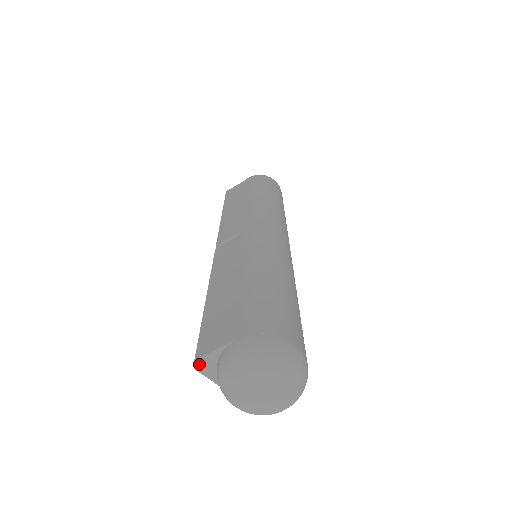
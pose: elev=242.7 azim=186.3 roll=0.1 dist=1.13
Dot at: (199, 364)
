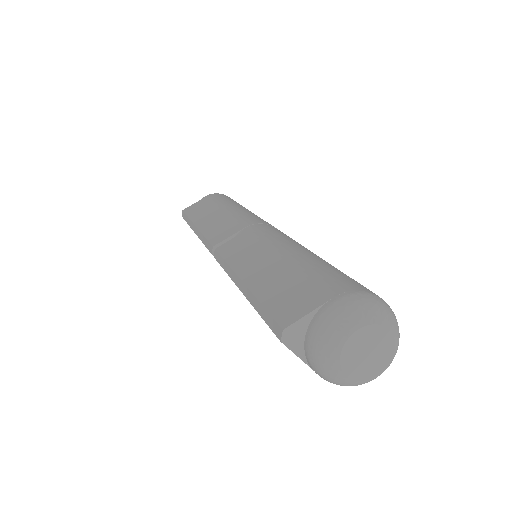
Dot at: (287, 335)
